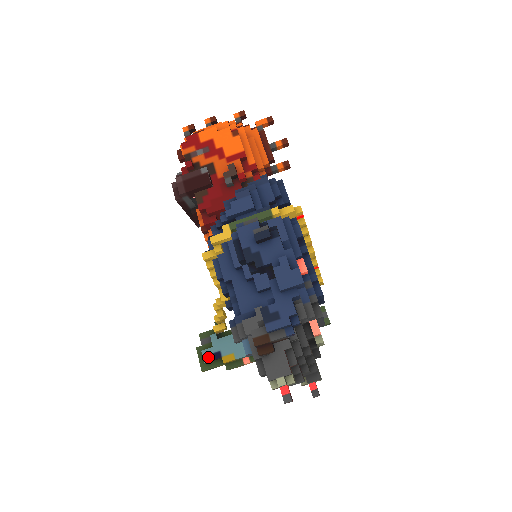
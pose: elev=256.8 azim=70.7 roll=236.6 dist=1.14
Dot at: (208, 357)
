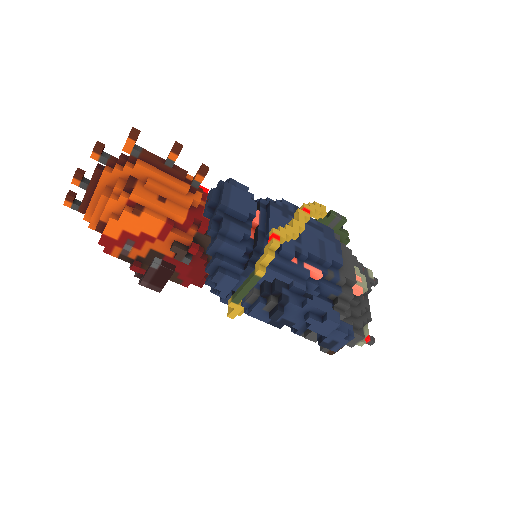
Dot at: occluded
